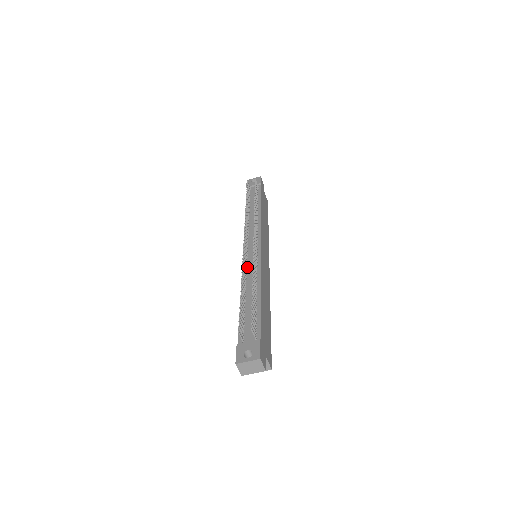
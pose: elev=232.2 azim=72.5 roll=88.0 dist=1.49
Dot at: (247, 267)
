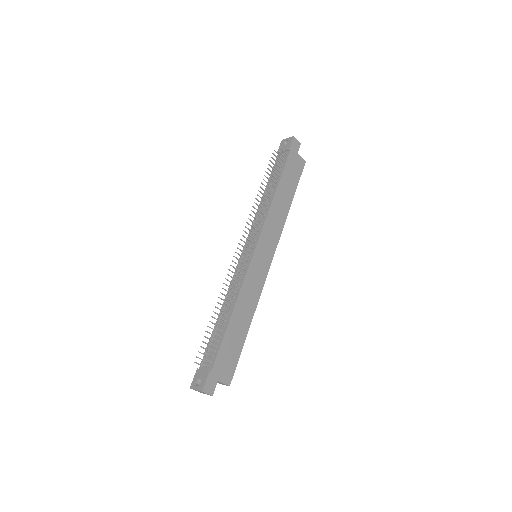
Dot at: (235, 278)
